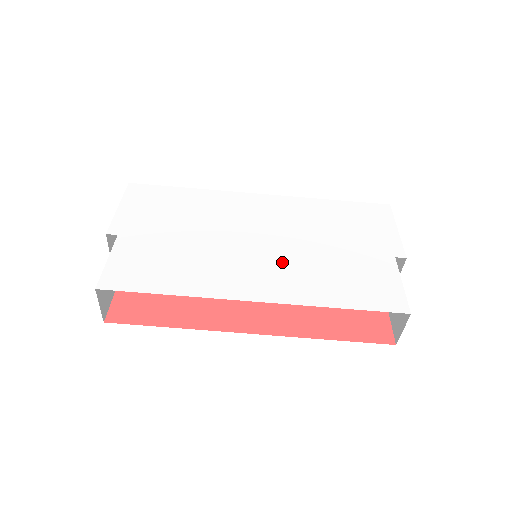
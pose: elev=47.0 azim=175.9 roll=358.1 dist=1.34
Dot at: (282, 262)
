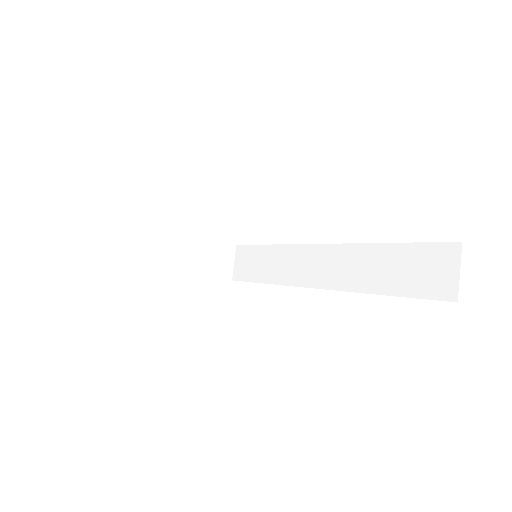
Dot at: occluded
